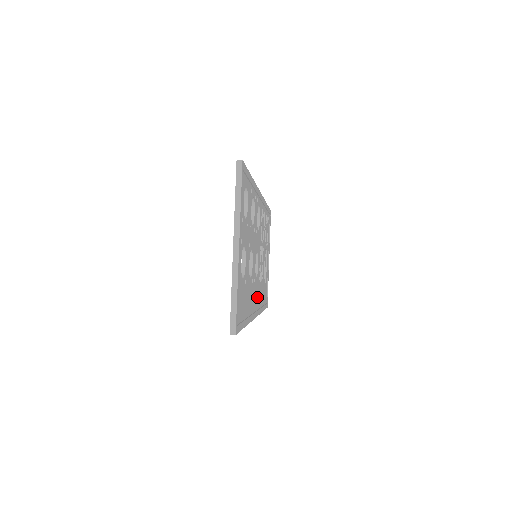
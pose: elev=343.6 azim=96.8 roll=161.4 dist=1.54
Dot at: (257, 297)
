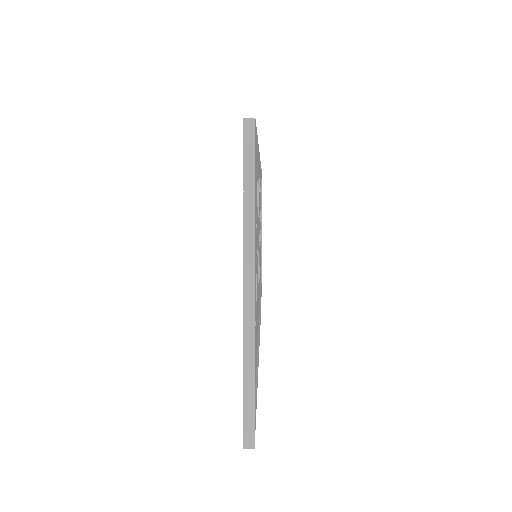
Dot at: (258, 313)
